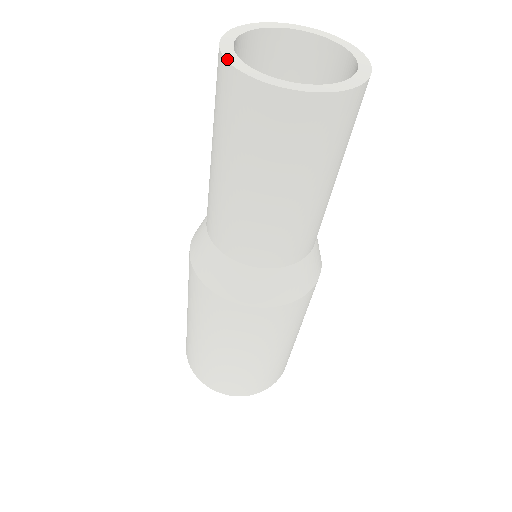
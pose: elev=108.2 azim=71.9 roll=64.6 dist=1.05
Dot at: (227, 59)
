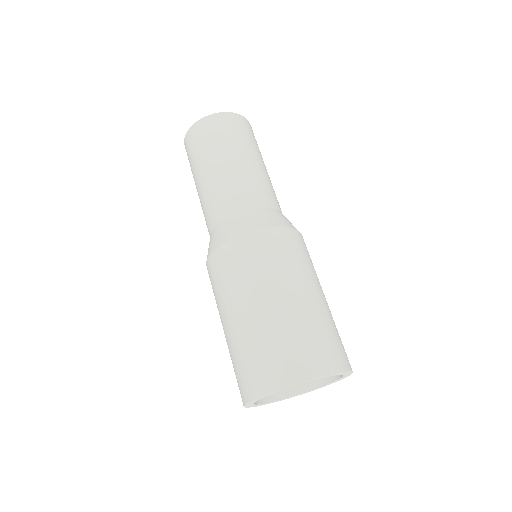
Dot at: (197, 122)
